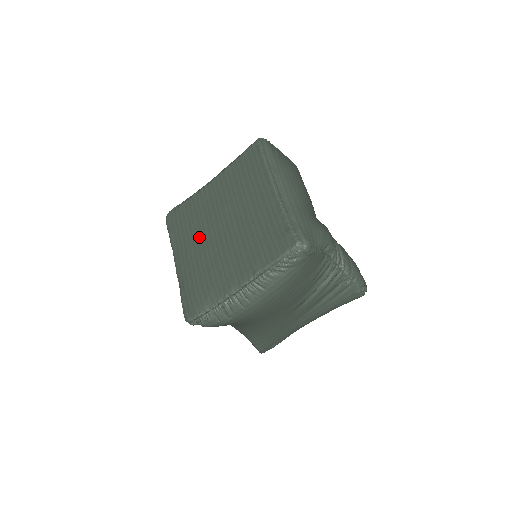
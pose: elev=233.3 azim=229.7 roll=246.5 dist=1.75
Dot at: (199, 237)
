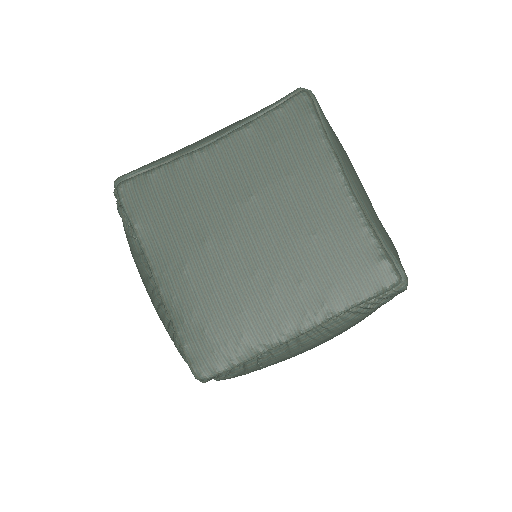
Dot at: (205, 240)
